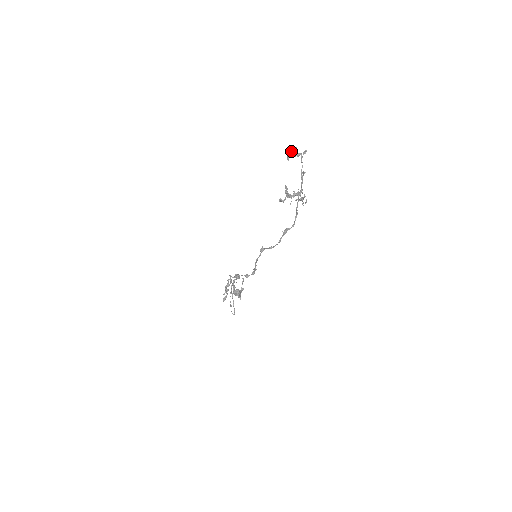
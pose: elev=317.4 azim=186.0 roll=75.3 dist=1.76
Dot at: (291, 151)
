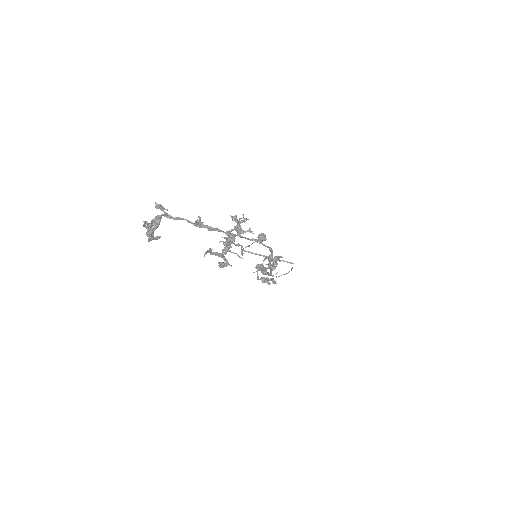
Dot at: (146, 233)
